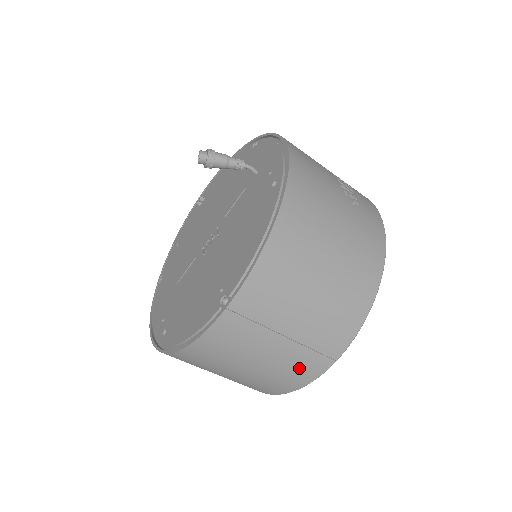
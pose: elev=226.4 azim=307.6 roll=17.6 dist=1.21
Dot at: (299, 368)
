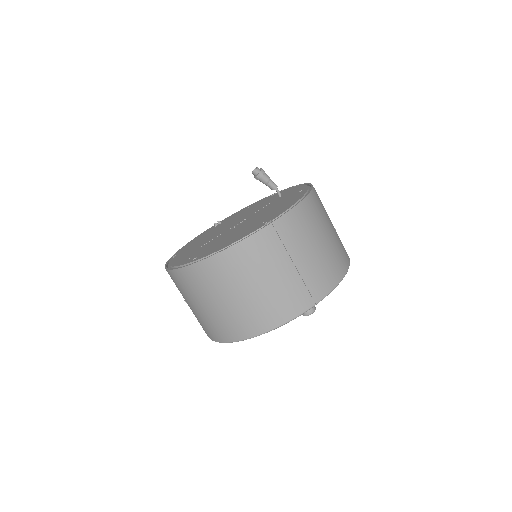
Dot at: (292, 299)
